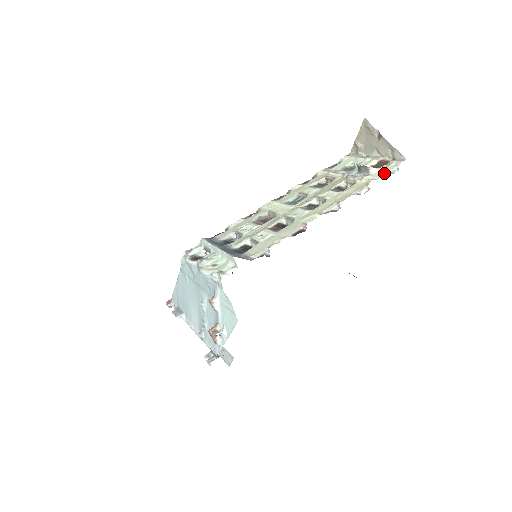
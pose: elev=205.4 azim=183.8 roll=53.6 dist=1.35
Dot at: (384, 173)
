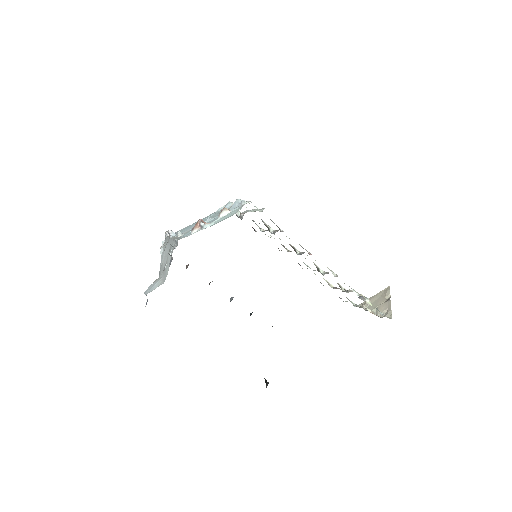
Dot at: occluded
